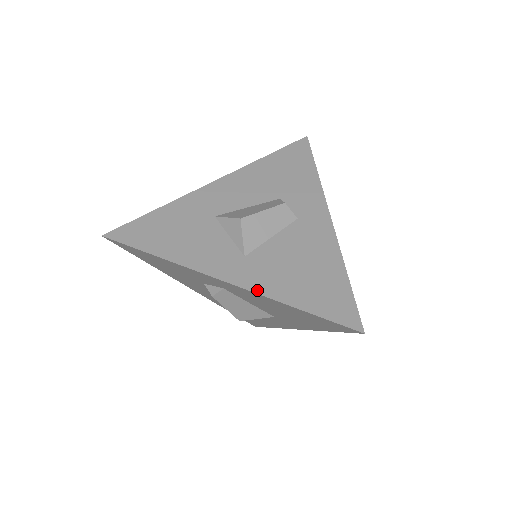
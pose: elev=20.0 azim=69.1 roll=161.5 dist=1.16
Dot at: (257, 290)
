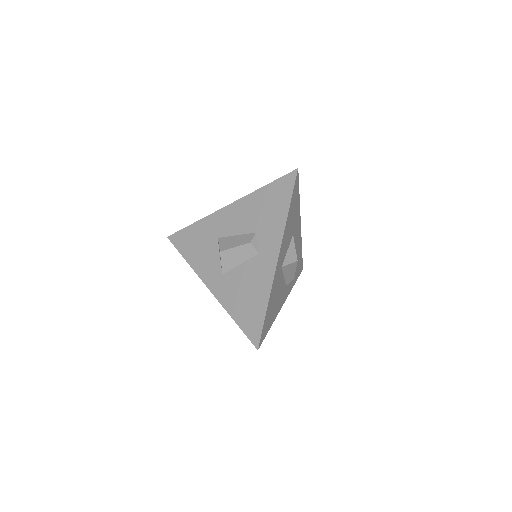
Dot at: (220, 301)
